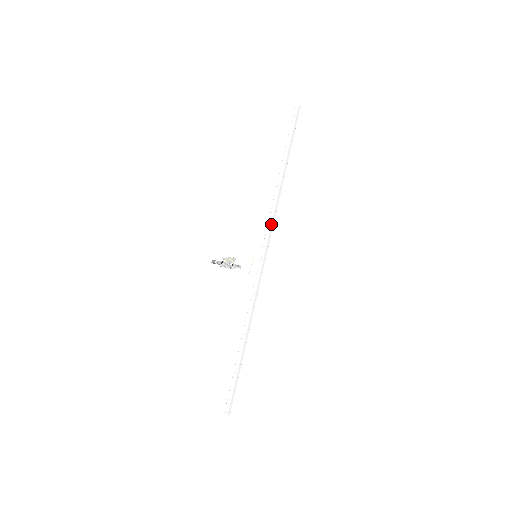
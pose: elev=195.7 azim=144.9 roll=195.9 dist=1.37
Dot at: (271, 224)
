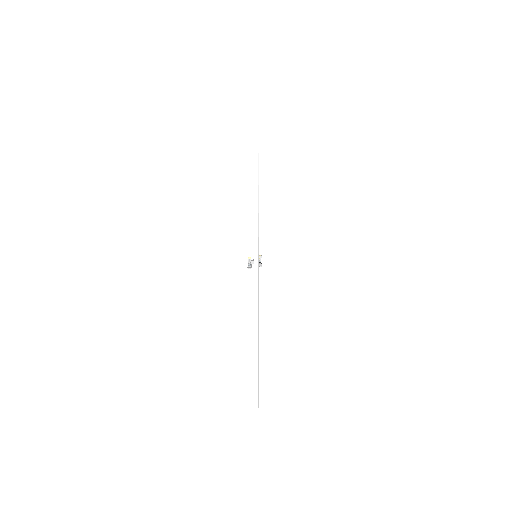
Dot at: (254, 223)
